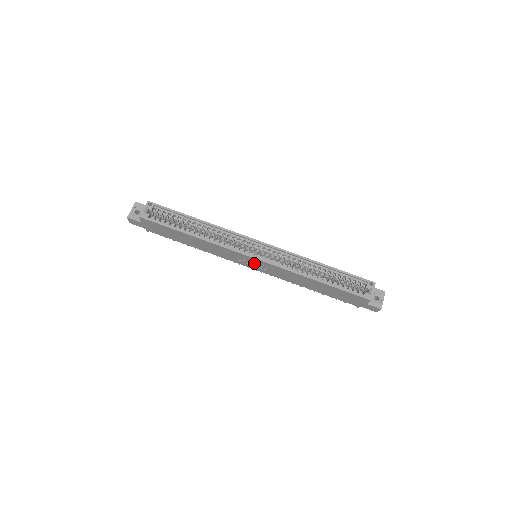
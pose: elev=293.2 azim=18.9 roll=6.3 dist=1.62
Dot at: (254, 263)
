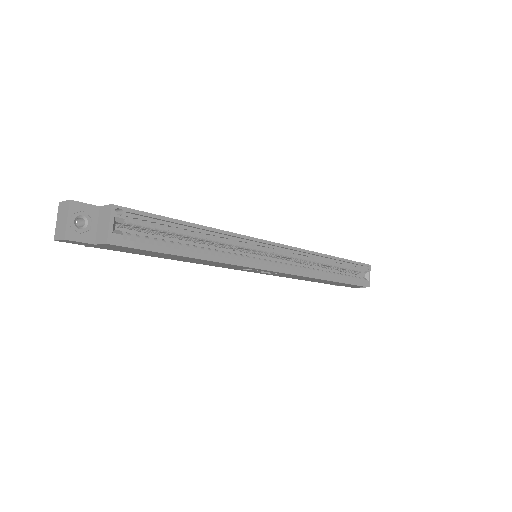
Dot at: (262, 271)
